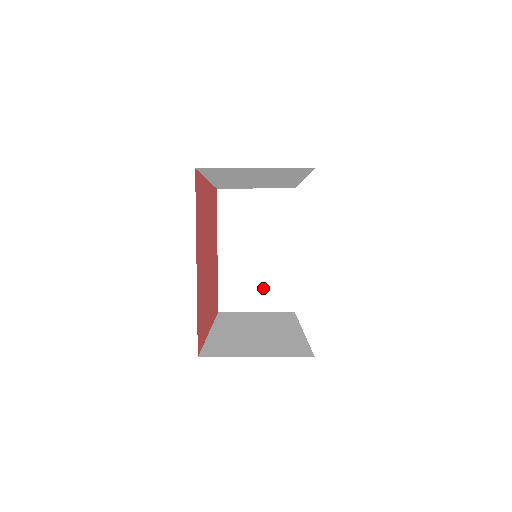
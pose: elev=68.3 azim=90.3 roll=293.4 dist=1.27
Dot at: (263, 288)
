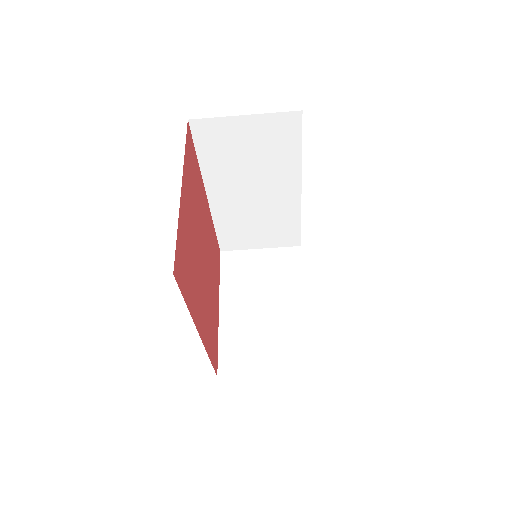
Dot at: (272, 345)
